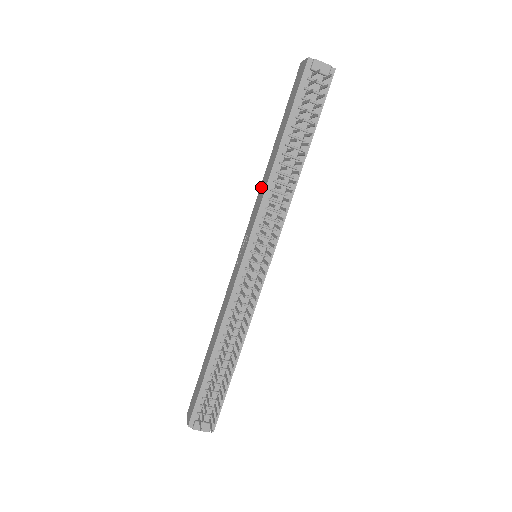
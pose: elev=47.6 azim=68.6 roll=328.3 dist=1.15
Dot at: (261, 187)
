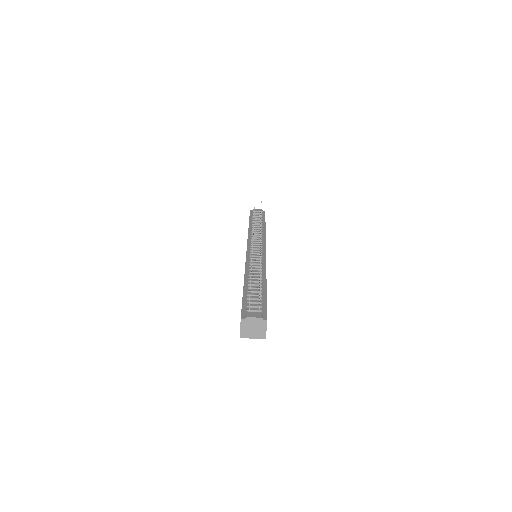
Dot at: occluded
